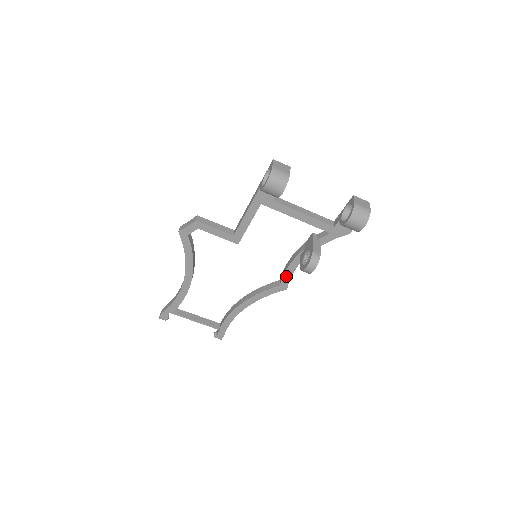
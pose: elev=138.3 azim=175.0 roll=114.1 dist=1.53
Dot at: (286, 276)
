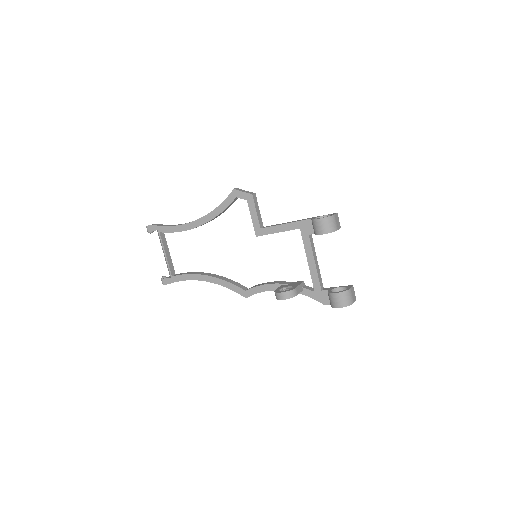
Dot at: (256, 289)
